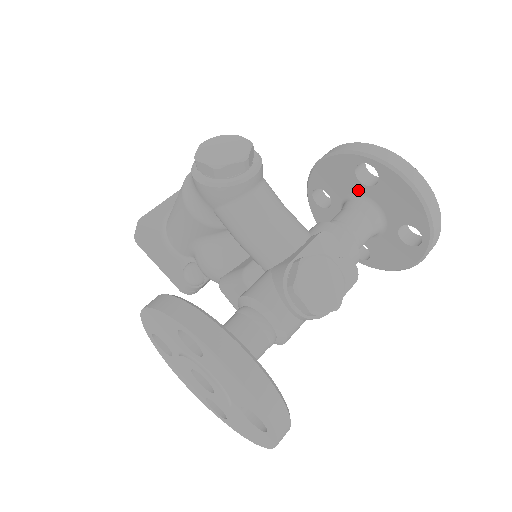
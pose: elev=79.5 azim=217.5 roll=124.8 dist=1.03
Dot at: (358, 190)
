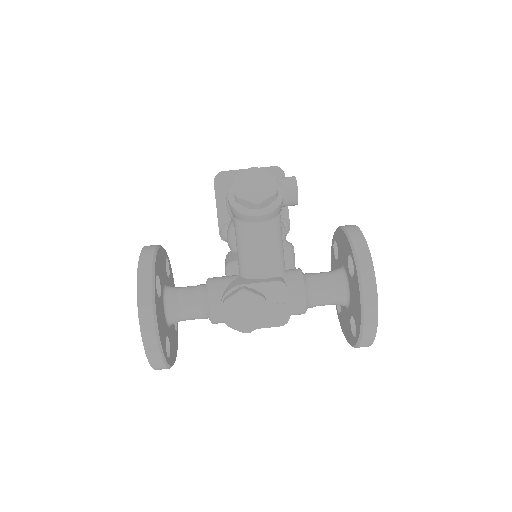
Dot at: (346, 269)
